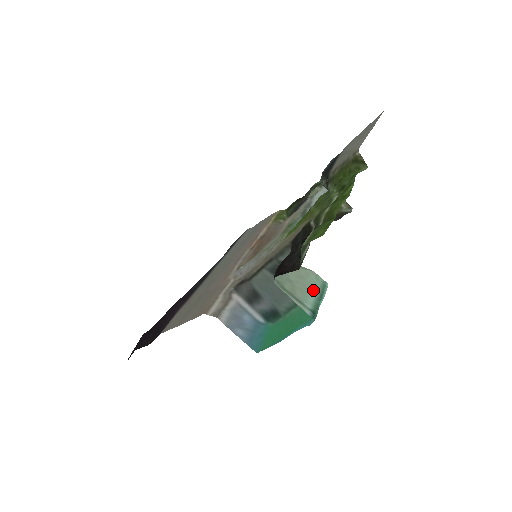
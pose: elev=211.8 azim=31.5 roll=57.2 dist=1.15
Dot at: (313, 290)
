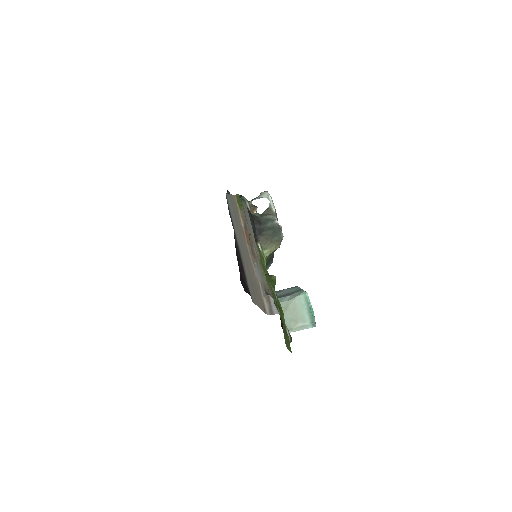
Dot at: (304, 310)
